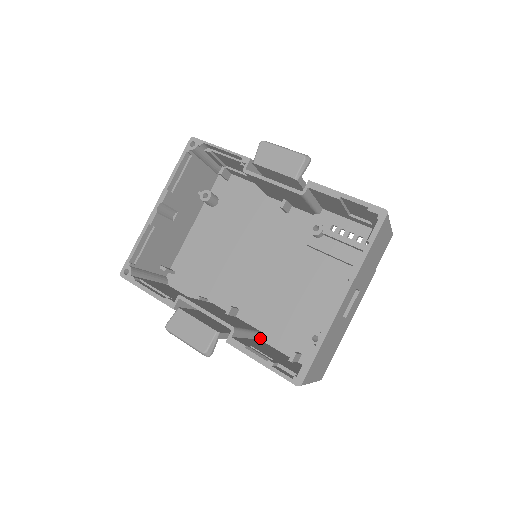
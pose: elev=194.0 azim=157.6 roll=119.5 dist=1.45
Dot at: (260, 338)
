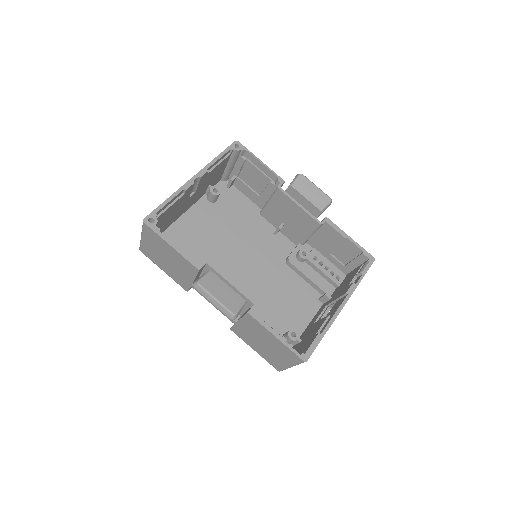
Dot at: occluded
